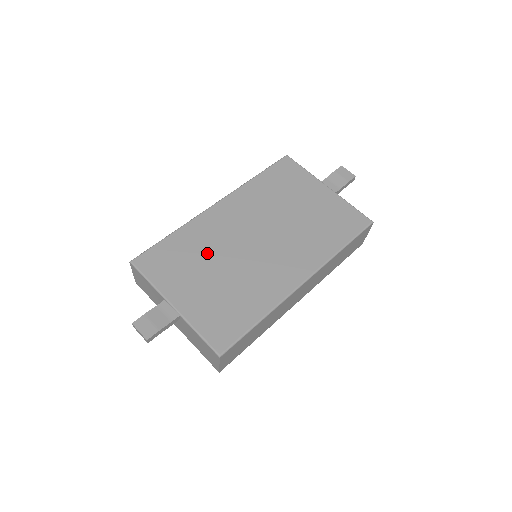
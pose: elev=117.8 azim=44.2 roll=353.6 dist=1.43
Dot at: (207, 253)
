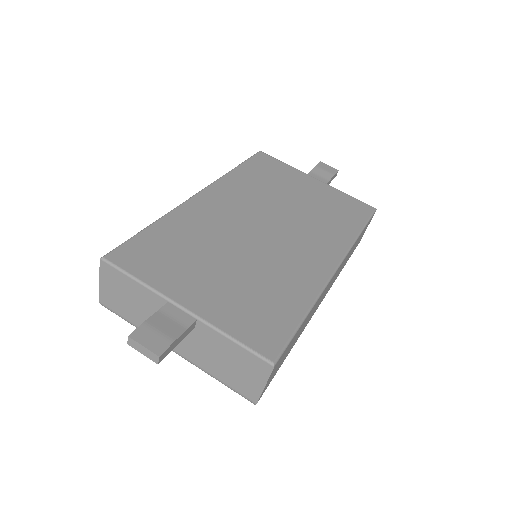
Dot at: (208, 243)
